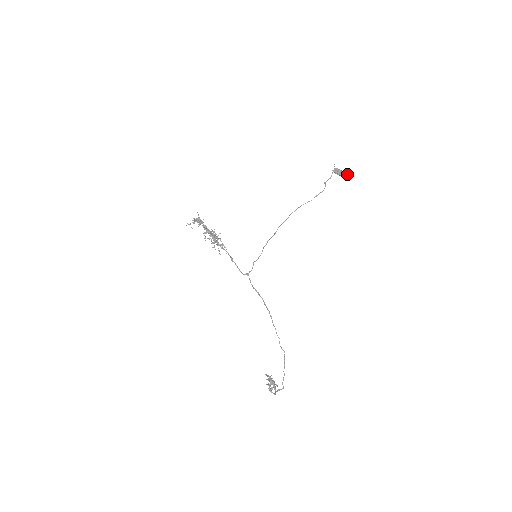
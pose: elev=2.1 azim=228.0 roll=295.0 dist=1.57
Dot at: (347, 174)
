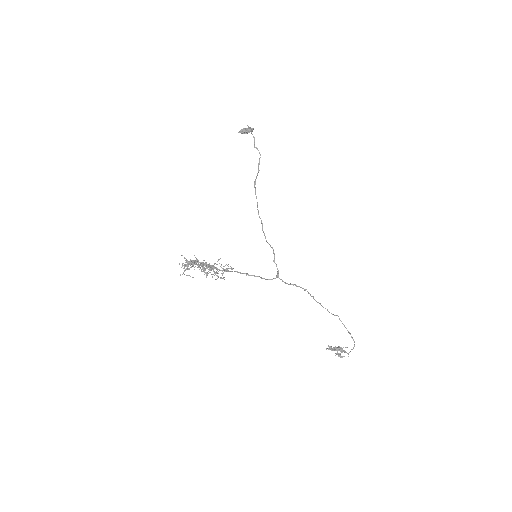
Dot at: (253, 128)
